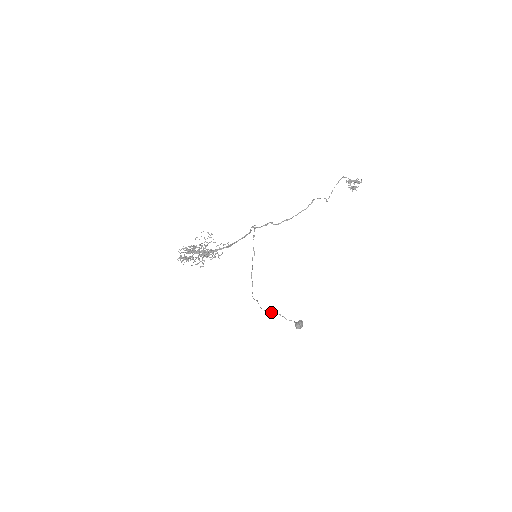
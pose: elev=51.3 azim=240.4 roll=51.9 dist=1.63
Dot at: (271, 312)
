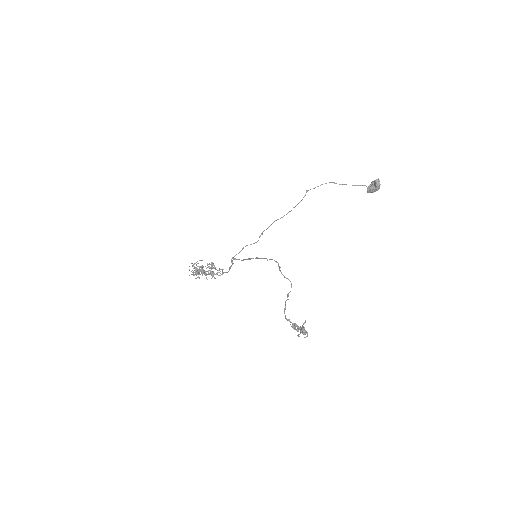
Dot at: occluded
